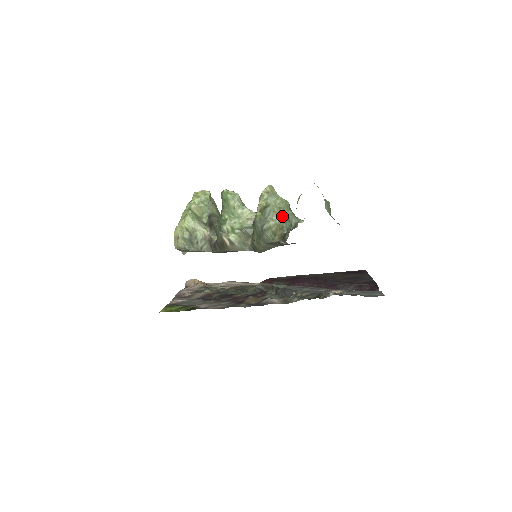
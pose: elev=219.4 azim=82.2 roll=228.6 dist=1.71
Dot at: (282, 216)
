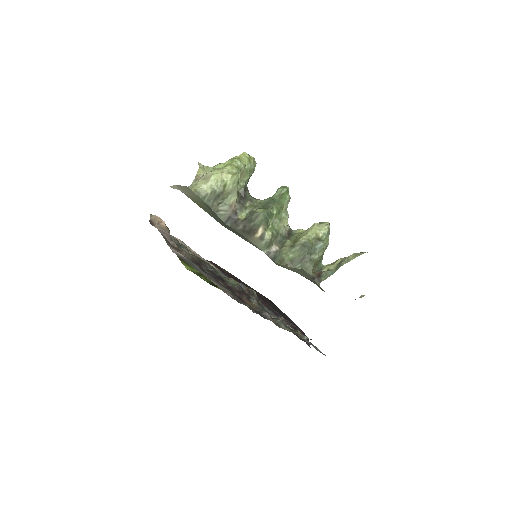
Dot at: occluded
